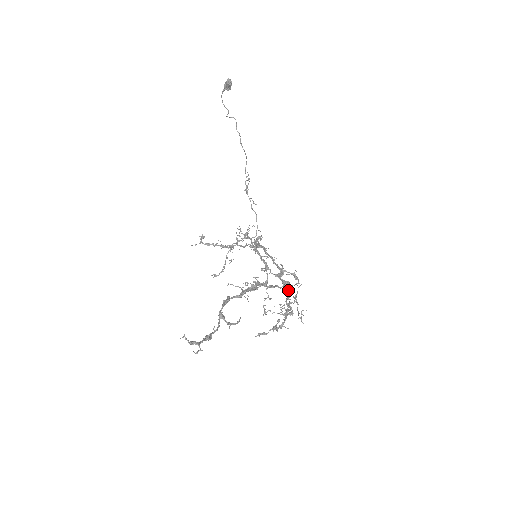
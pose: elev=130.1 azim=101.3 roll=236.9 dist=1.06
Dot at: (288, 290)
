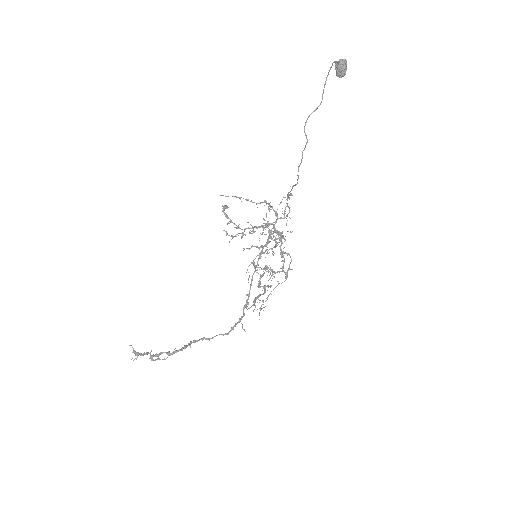
Dot at: (283, 267)
